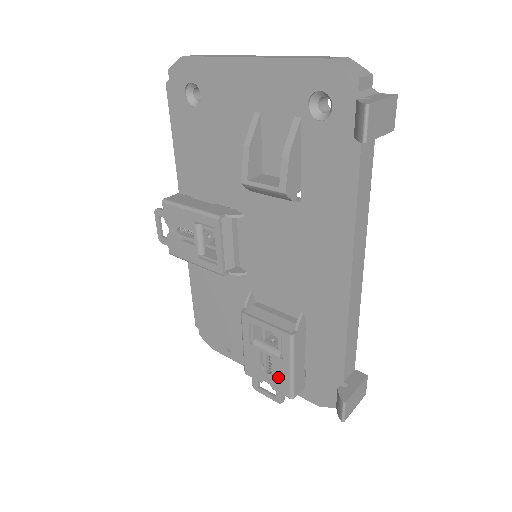
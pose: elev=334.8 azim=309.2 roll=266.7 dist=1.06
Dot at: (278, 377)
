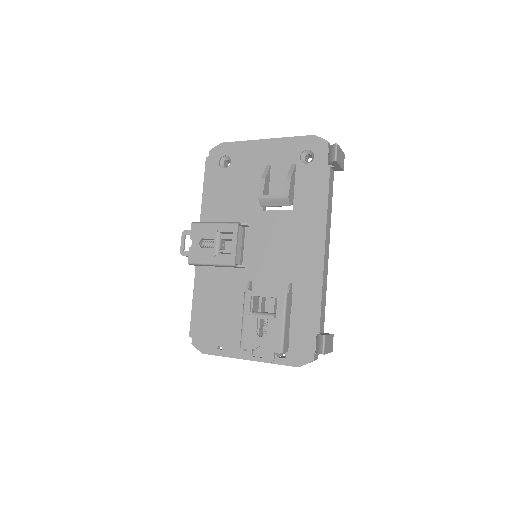
Dot at: (271, 336)
